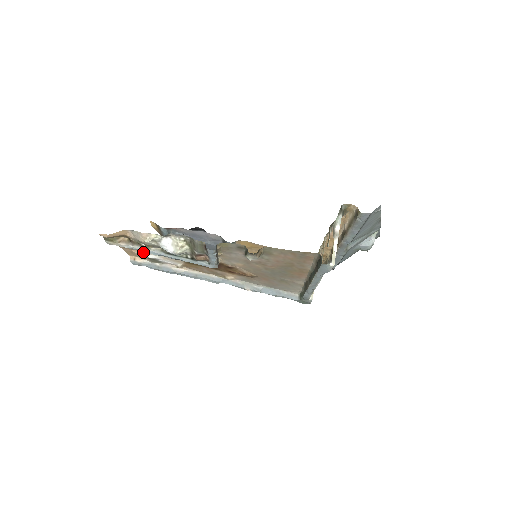
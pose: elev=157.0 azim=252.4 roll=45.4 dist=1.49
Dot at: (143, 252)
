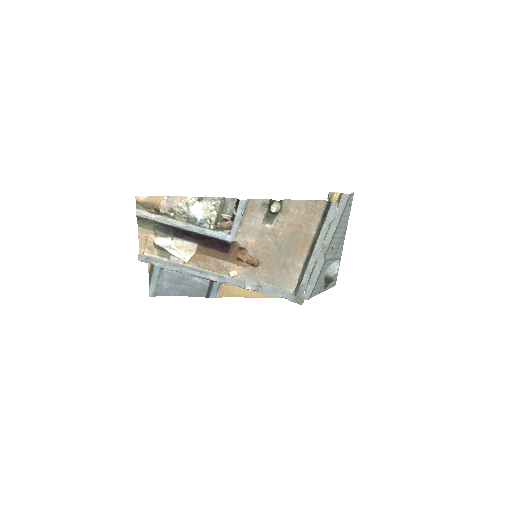
Dot at: (160, 236)
